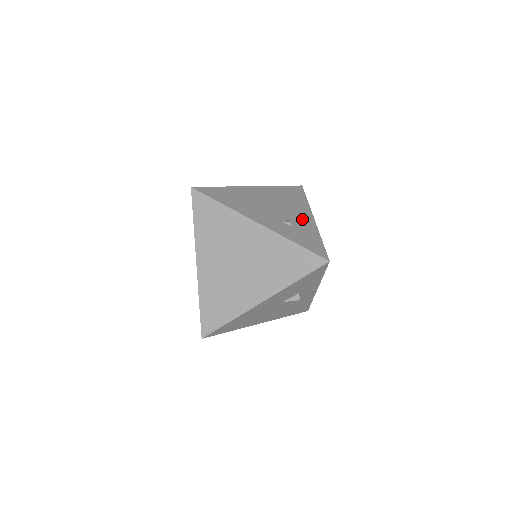
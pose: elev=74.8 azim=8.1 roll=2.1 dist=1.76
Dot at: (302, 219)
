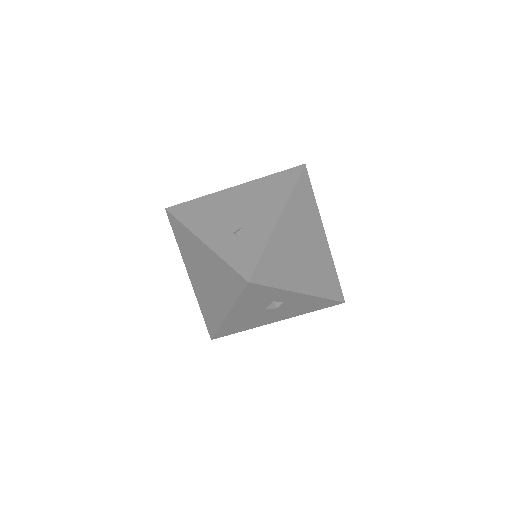
Dot at: (261, 222)
